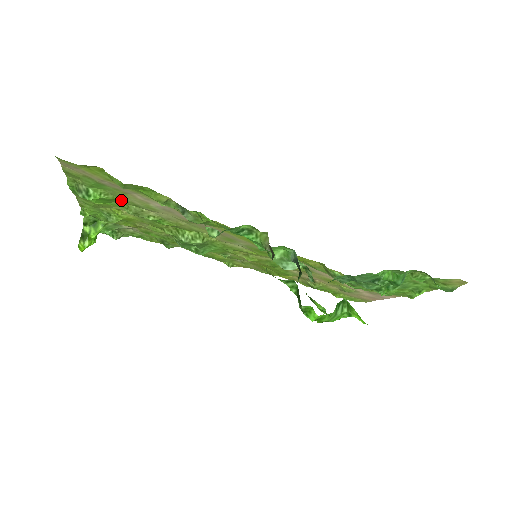
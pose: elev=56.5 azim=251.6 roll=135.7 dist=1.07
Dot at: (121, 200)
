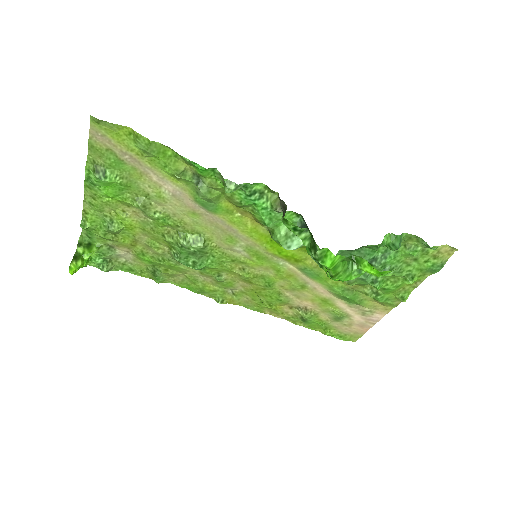
Dot at: (133, 188)
